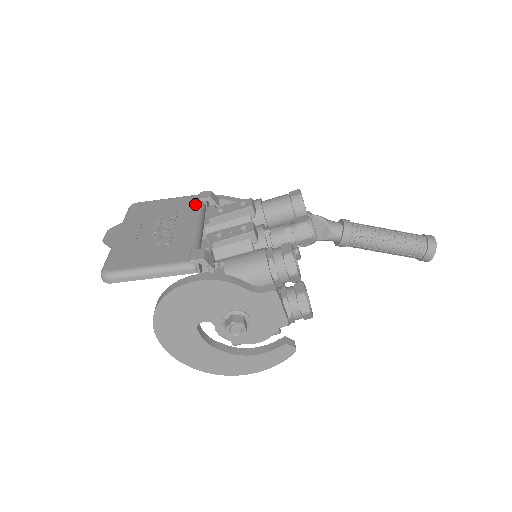
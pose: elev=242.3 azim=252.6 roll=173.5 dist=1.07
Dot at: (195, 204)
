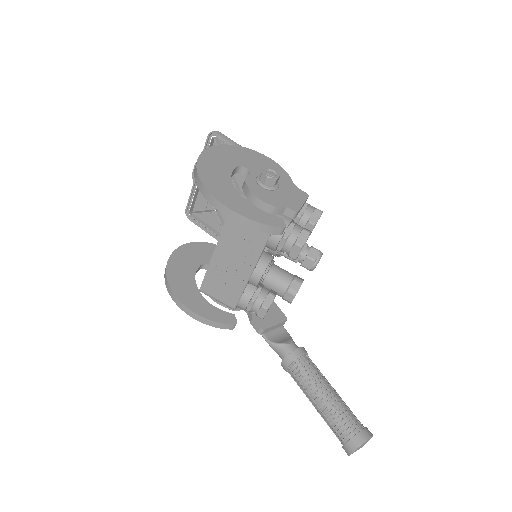
Dot at: occluded
